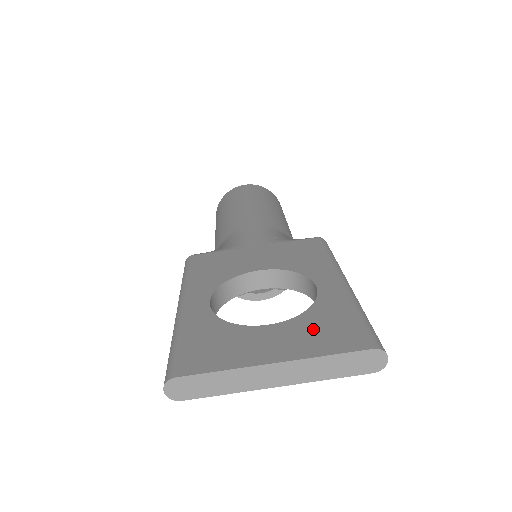
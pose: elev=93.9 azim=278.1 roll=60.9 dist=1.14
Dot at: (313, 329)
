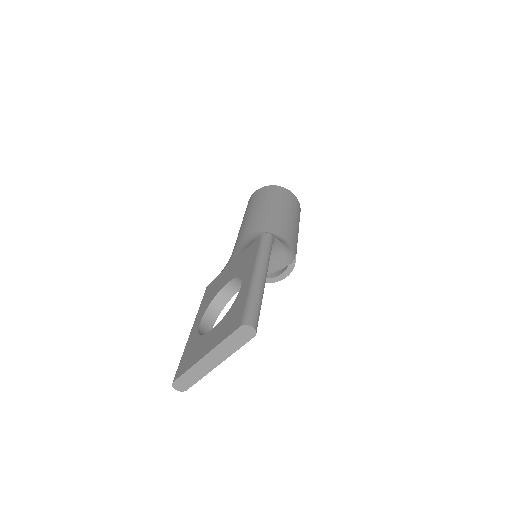
Dot at: (225, 324)
